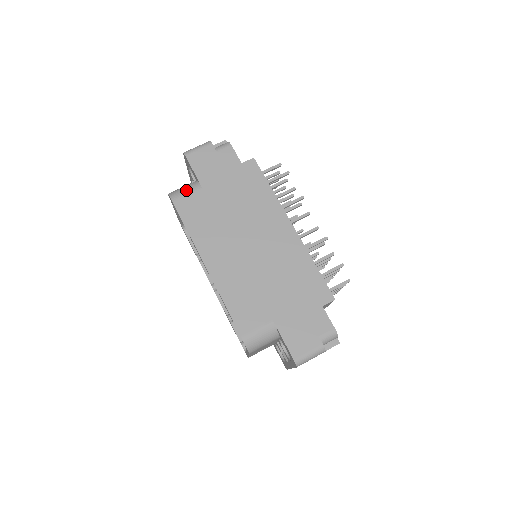
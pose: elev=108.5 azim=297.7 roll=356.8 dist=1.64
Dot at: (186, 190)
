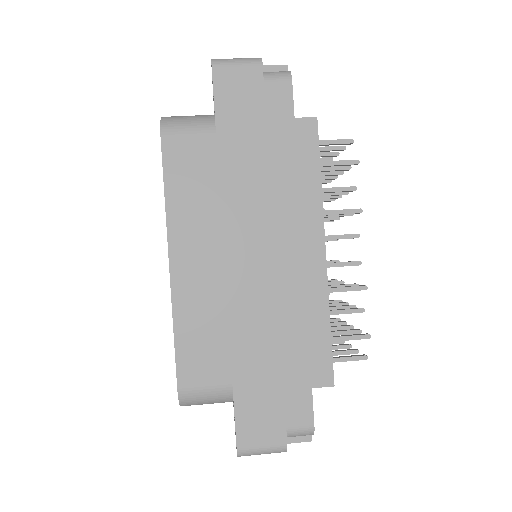
Dot at: (190, 126)
